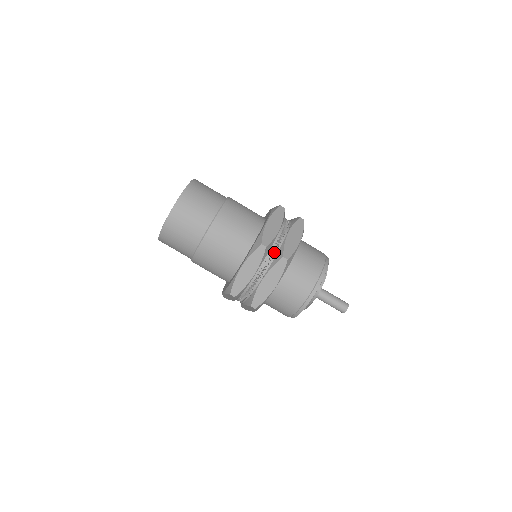
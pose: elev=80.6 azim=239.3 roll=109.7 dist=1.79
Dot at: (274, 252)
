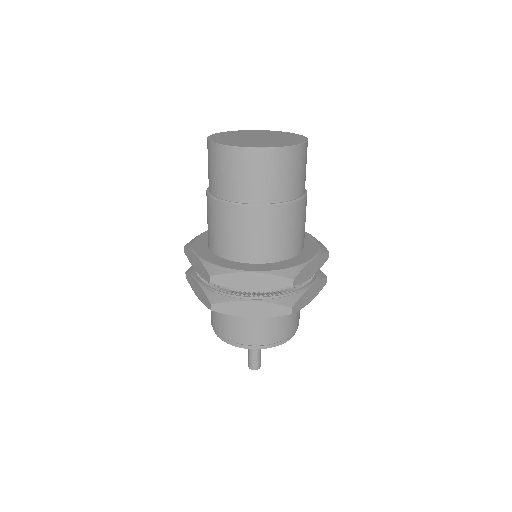
Dot at: (288, 291)
